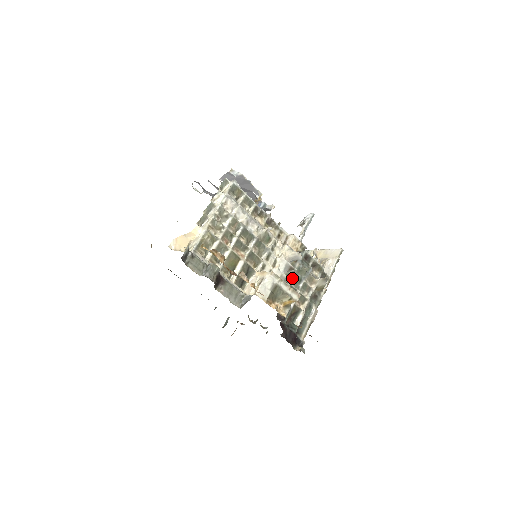
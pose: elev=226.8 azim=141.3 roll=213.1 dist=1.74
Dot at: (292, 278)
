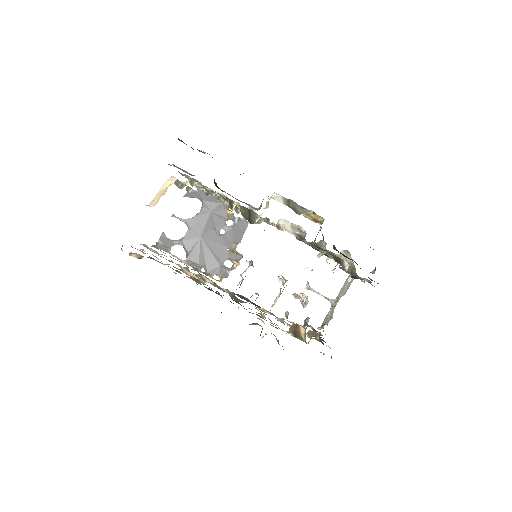
Dot at: (308, 243)
